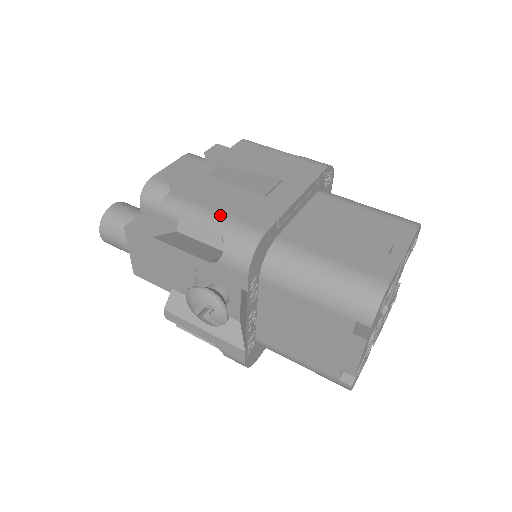
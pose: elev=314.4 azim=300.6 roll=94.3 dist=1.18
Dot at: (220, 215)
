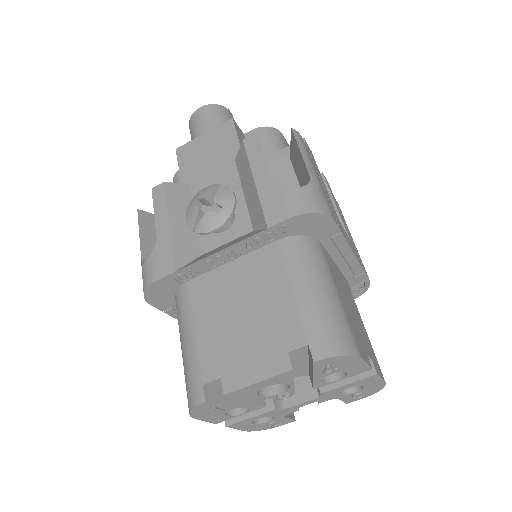
Dot at: (318, 179)
